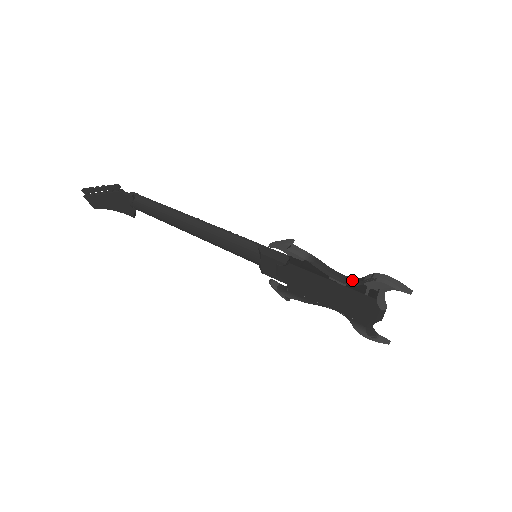
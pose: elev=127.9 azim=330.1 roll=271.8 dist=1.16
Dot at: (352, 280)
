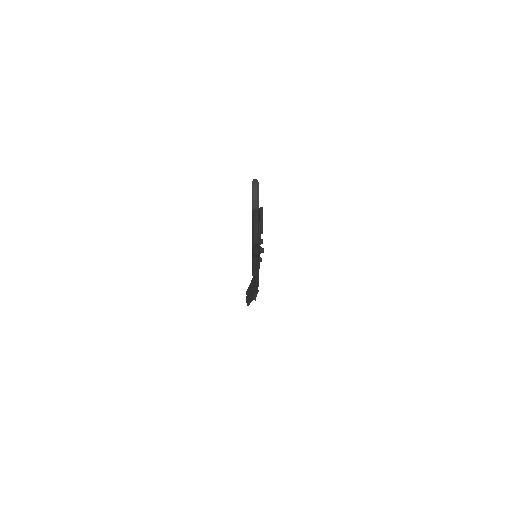
Dot at: occluded
